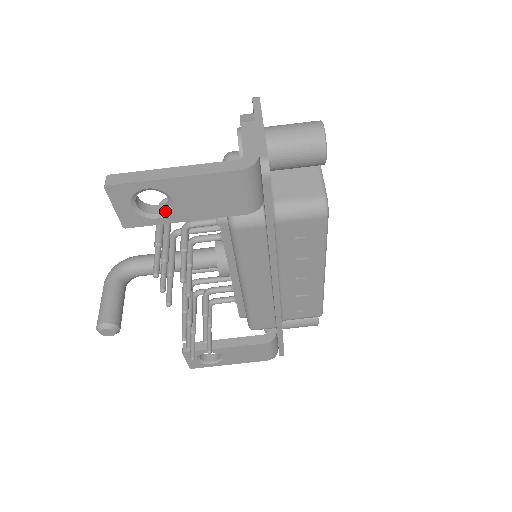
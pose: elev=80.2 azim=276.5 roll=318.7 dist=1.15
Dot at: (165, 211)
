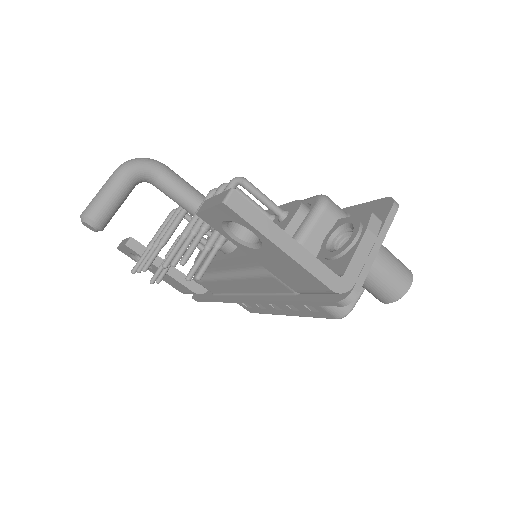
Dot at: (243, 241)
